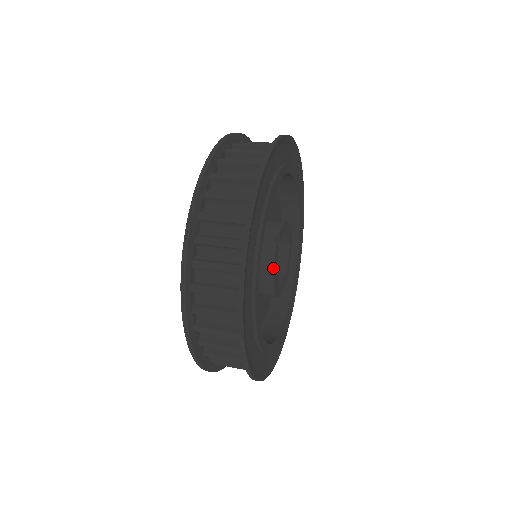
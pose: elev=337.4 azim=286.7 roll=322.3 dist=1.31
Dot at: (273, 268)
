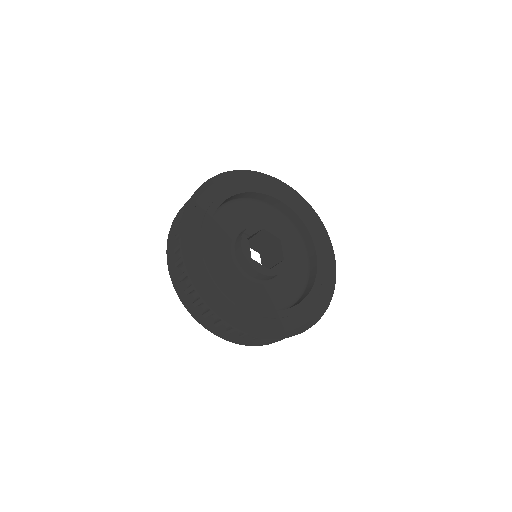
Dot at: (243, 254)
